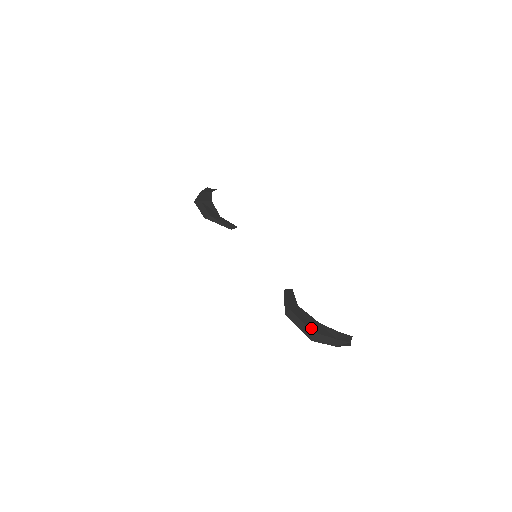
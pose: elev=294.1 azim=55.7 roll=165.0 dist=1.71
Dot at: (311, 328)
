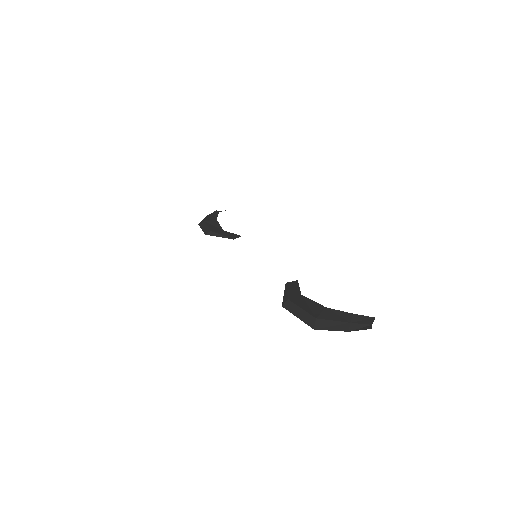
Dot at: (314, 315)
